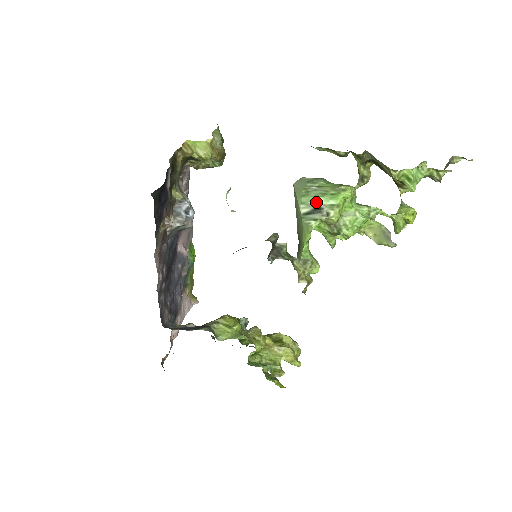
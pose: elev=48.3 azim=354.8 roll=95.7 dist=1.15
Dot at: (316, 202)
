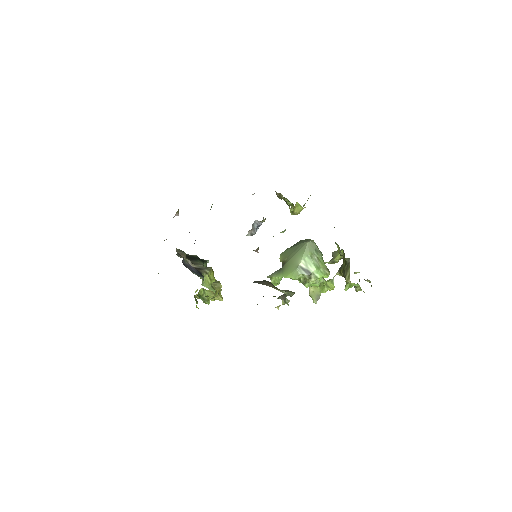
Dot at: (311, 268)
